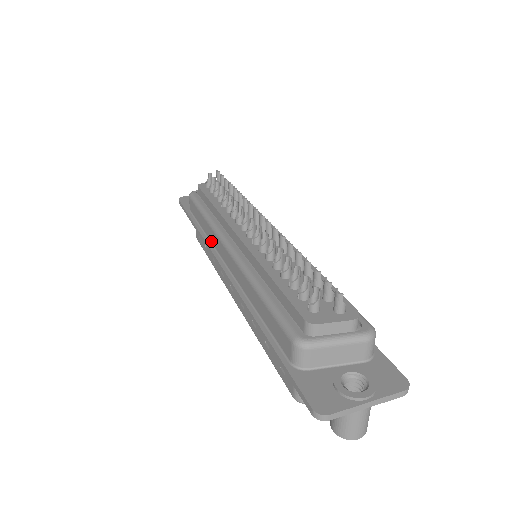
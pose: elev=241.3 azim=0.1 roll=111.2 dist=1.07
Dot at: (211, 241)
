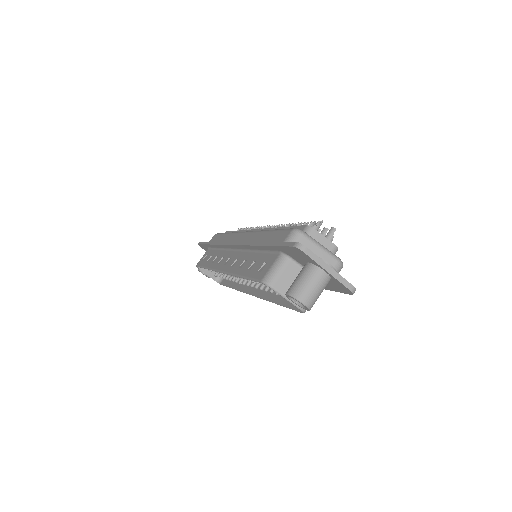
Dot at: occluded
